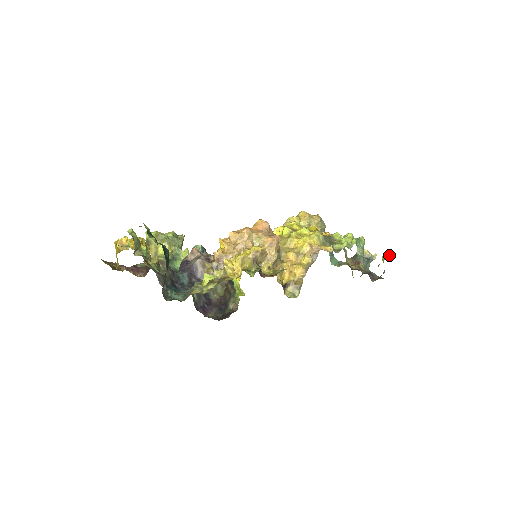
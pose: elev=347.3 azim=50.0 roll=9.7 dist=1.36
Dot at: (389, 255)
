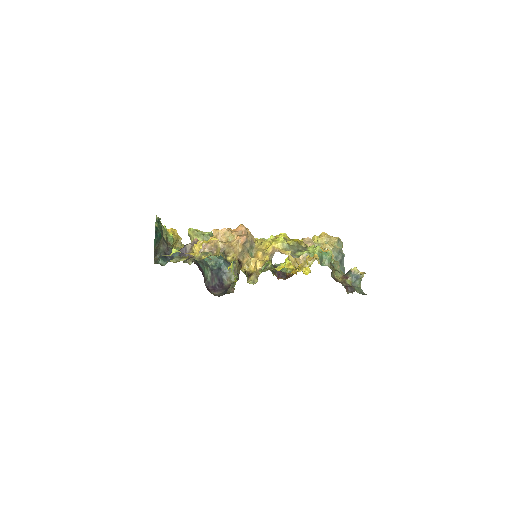
Dot at: (364, 273)
